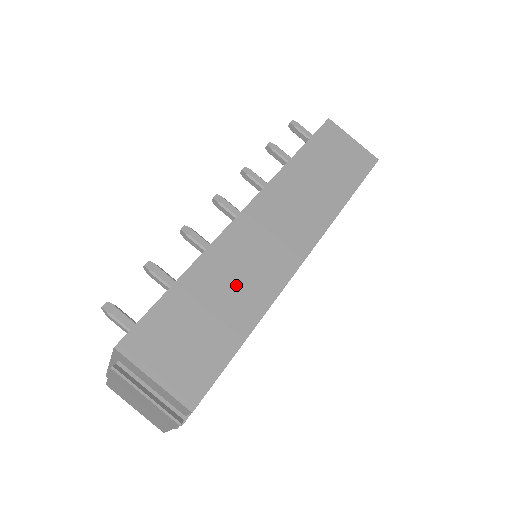
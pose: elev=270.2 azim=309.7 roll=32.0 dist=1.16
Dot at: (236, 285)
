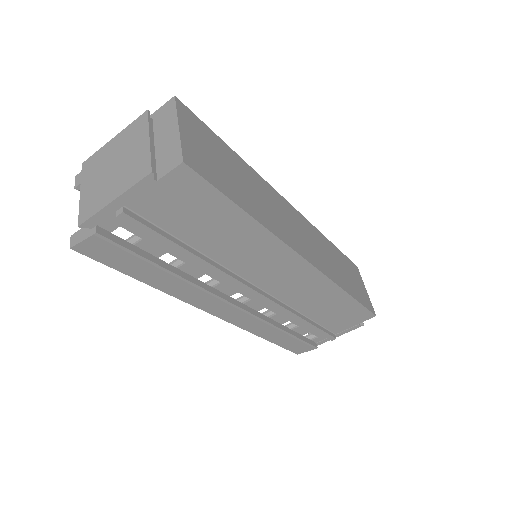
Dot at: (261, 200)
